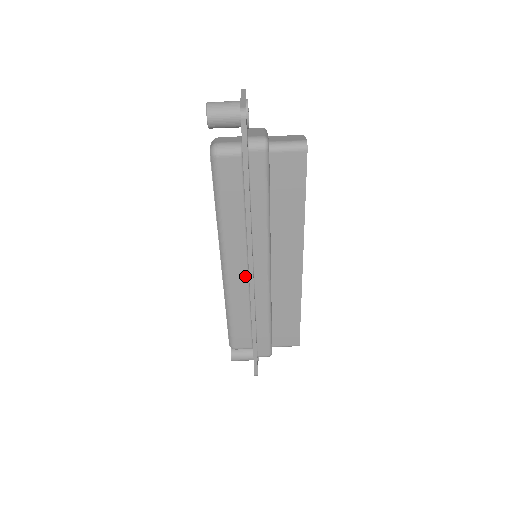
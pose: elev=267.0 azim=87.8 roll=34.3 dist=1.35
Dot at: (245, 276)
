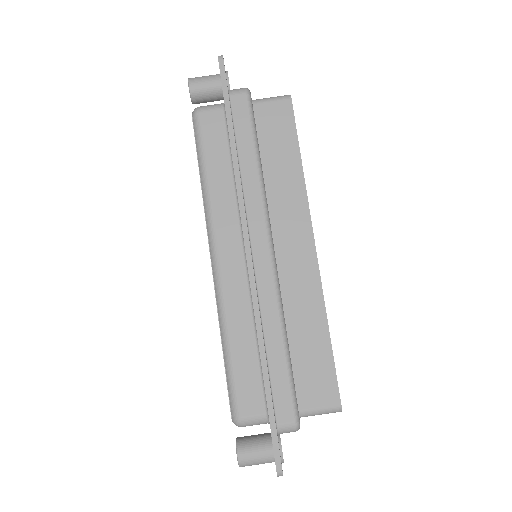
Dot at: (242, 270)
